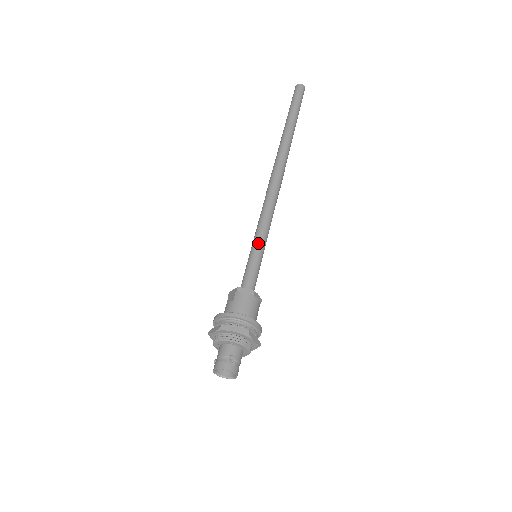
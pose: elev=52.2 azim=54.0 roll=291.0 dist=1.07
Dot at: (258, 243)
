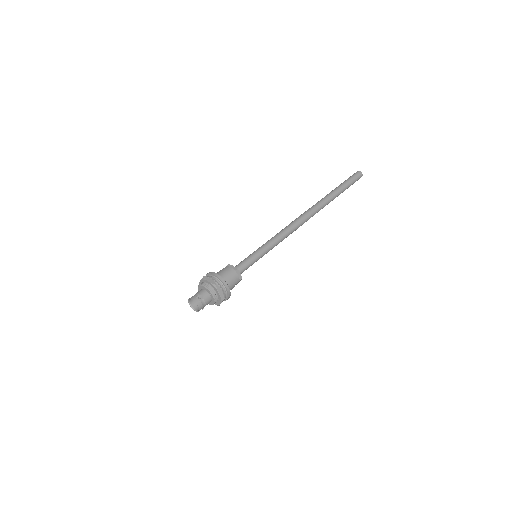
Dot at: (260, 248)
